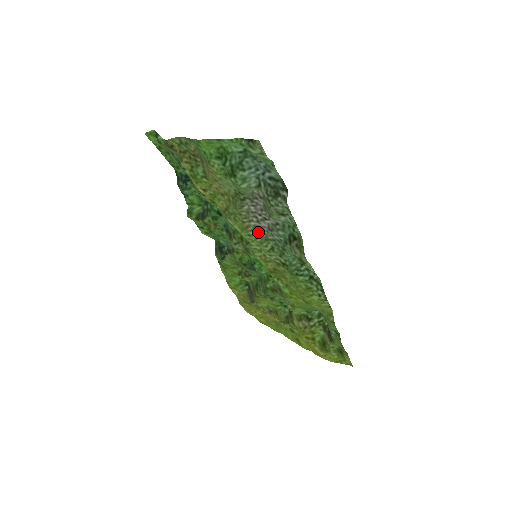
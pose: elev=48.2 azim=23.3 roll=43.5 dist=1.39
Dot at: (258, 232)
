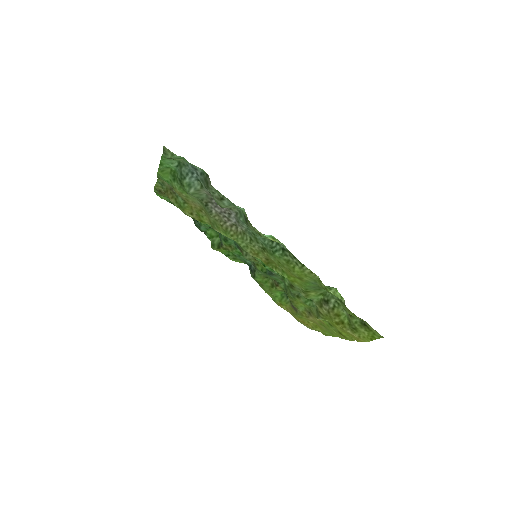
Dot at: (236, 230)
